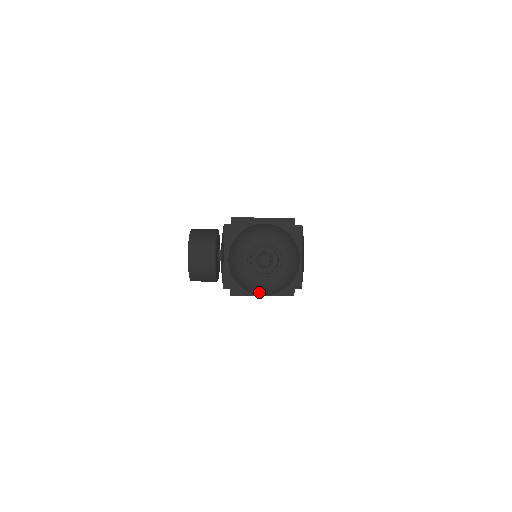
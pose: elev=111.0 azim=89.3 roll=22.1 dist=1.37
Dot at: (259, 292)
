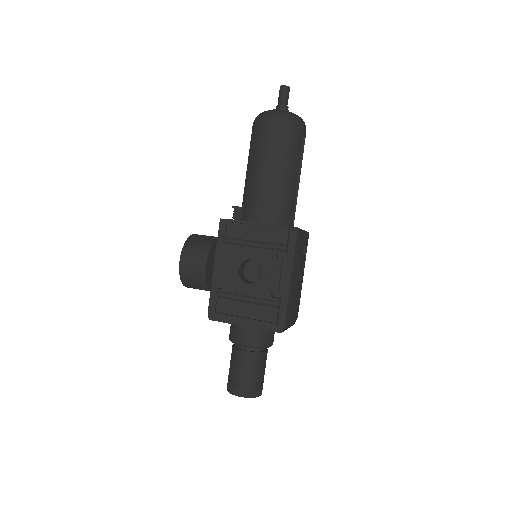
Dot at: (271, 113)
